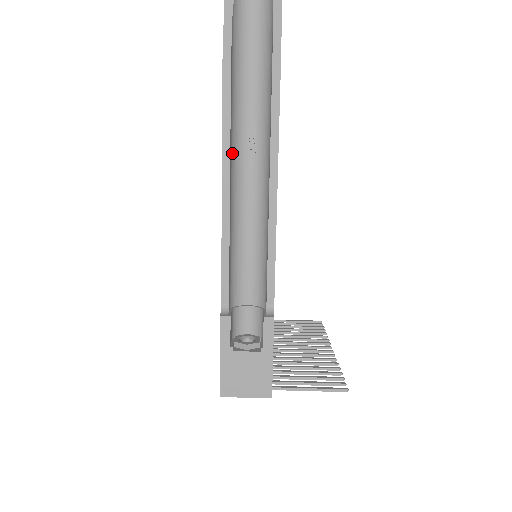
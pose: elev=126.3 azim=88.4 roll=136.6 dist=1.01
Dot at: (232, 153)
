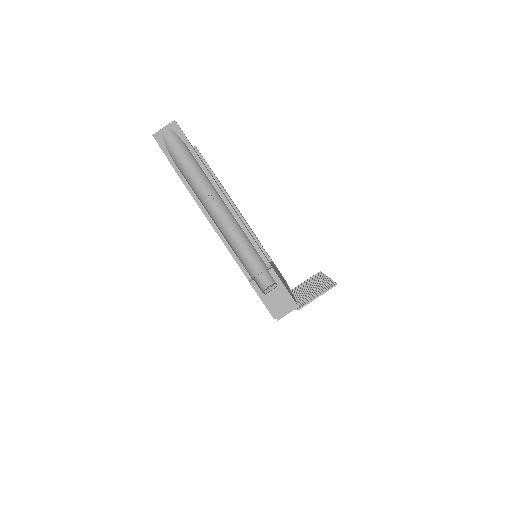
Dot at: (209, 212)
